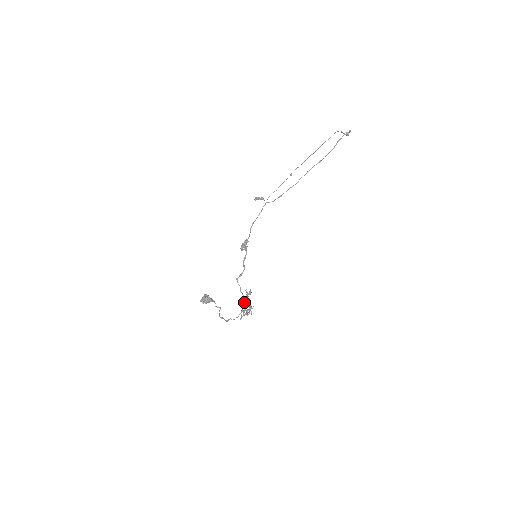
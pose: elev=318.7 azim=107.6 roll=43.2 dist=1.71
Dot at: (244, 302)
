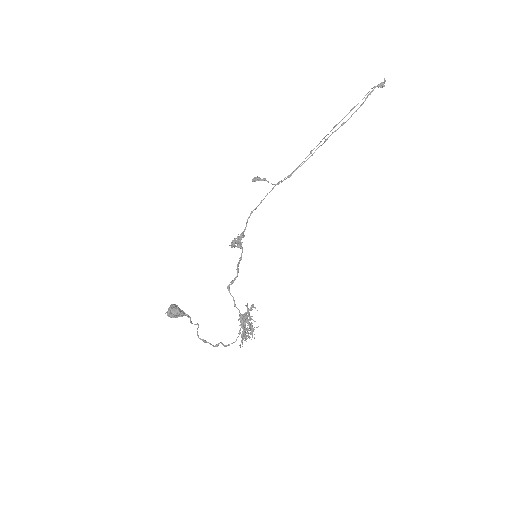
Dot at: (240, 320)
